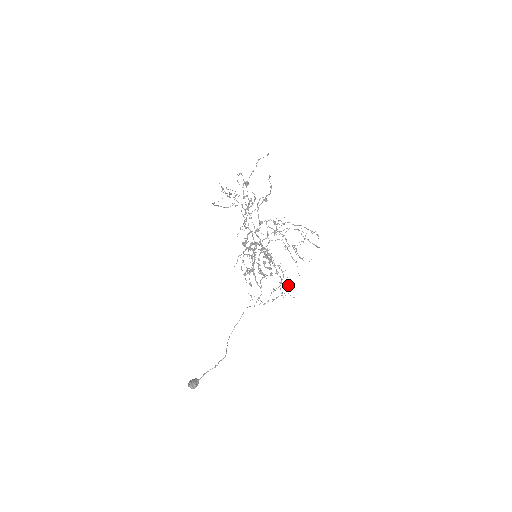
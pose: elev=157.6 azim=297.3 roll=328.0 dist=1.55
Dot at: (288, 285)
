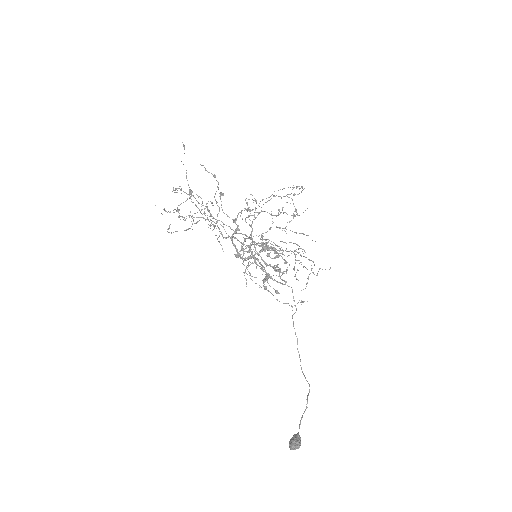
Dot at: occluded
